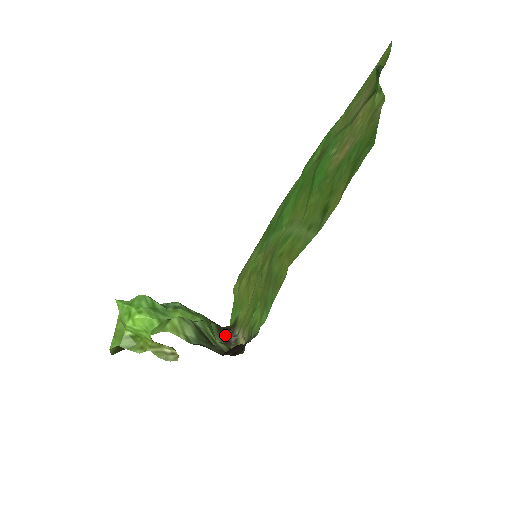
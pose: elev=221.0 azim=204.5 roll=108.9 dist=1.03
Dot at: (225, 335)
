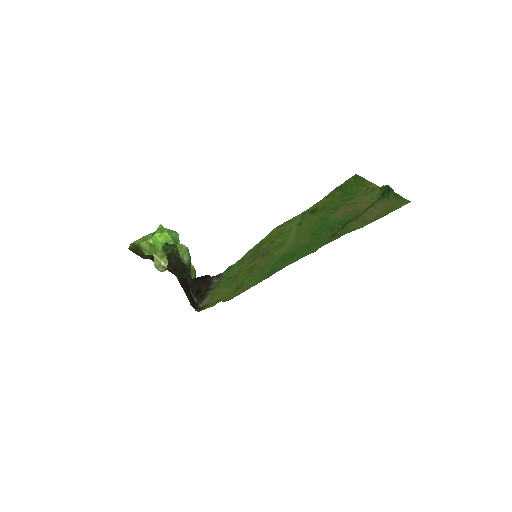
Dot at: occluded
